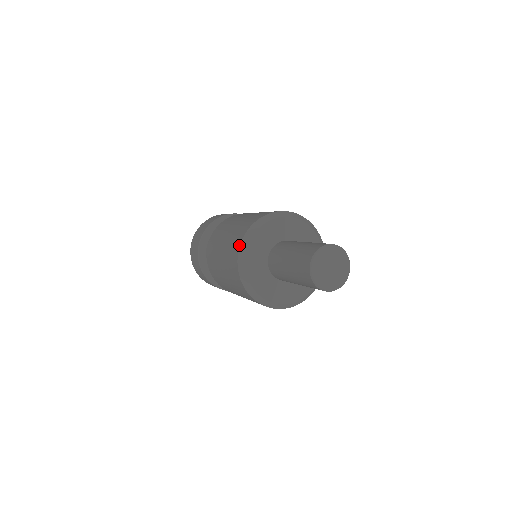
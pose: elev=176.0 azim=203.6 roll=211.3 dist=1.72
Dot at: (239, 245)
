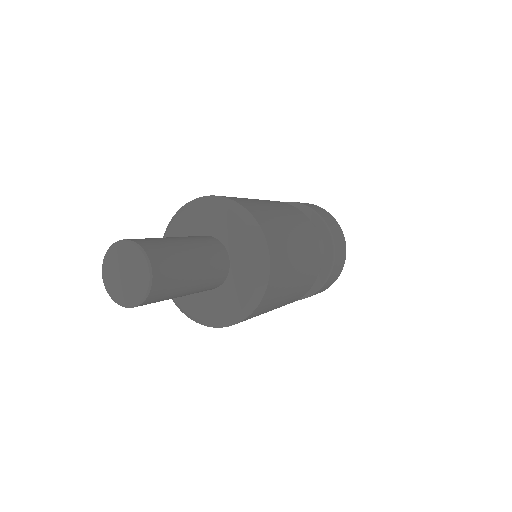
Dot at: occluded
